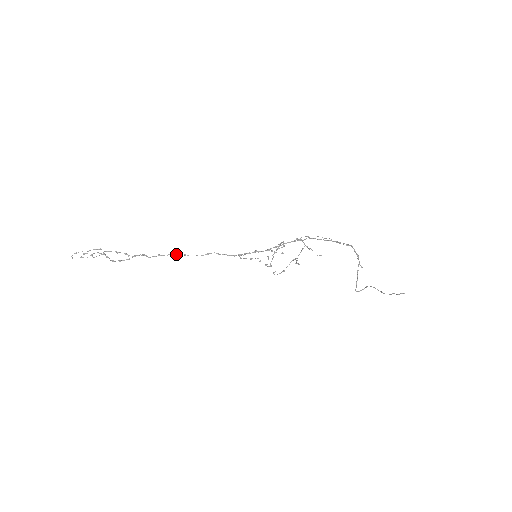
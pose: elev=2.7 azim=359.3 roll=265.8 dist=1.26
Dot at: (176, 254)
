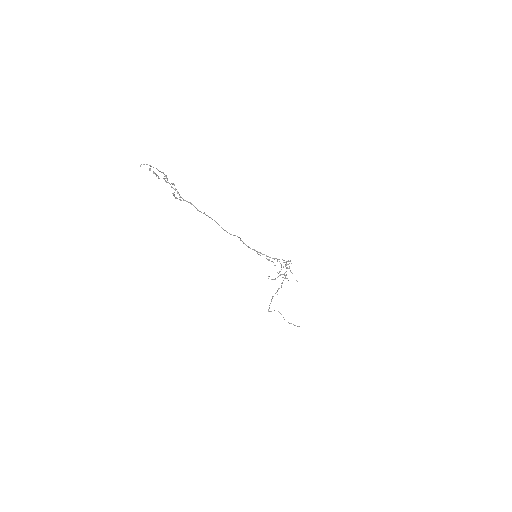
Dot at: (215, 221)
